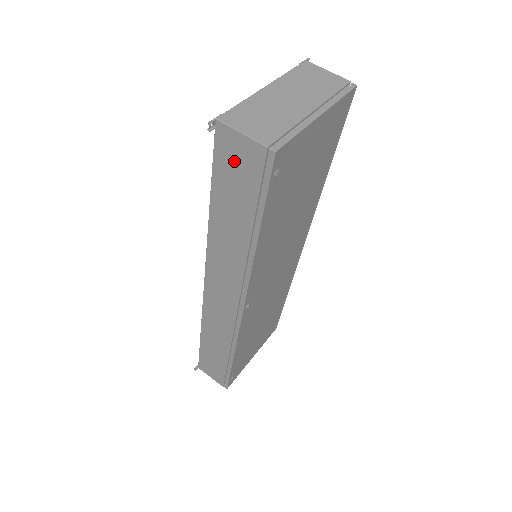
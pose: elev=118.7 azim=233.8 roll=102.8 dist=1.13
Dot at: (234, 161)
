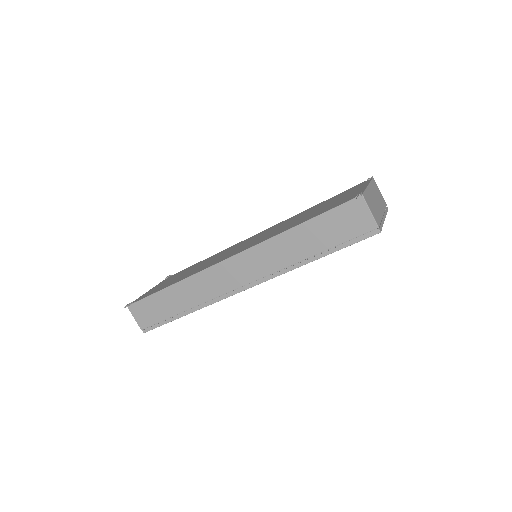
Dot at: (349, 218)
